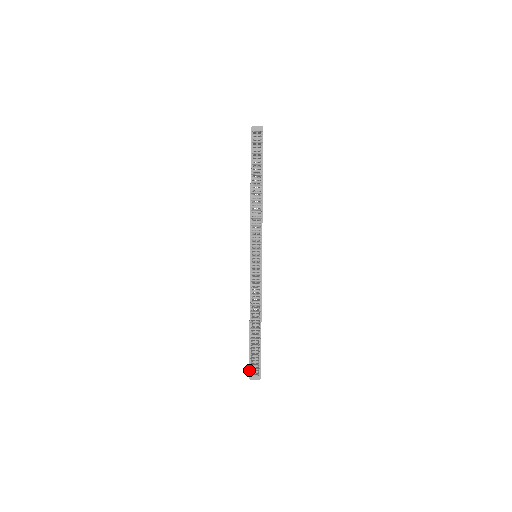
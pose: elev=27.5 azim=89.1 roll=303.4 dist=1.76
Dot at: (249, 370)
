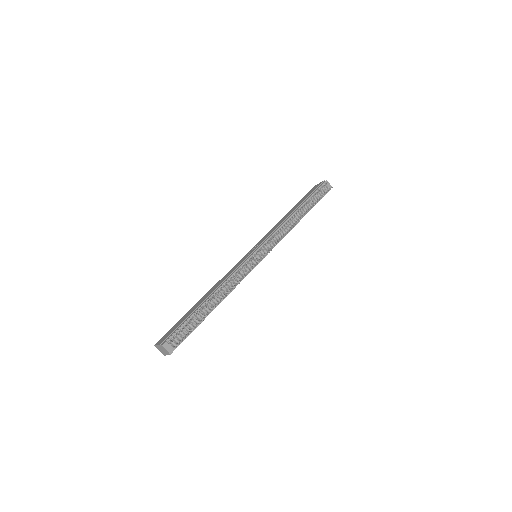
Dot at: (168, 336)
